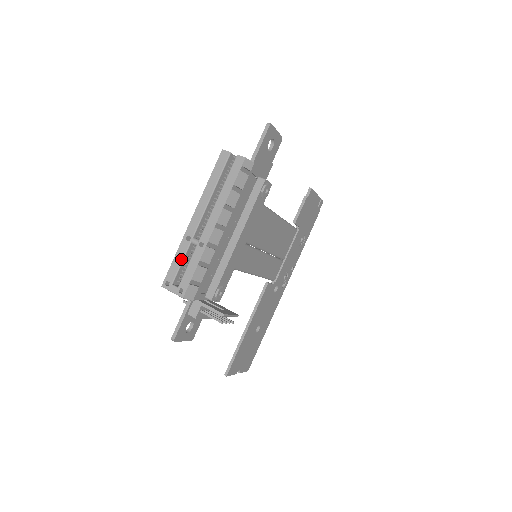
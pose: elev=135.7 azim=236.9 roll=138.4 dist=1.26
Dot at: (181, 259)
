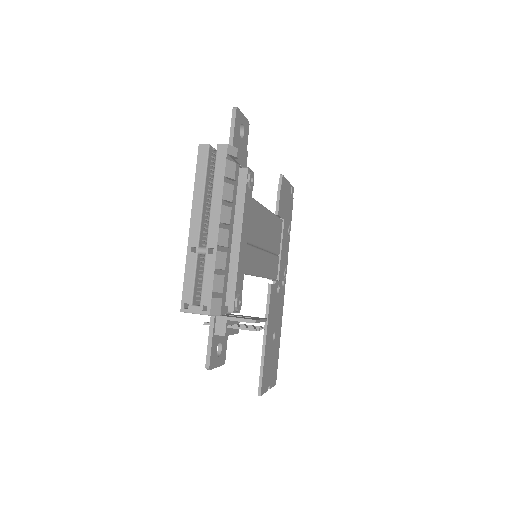
Dot at: (193, 274)
